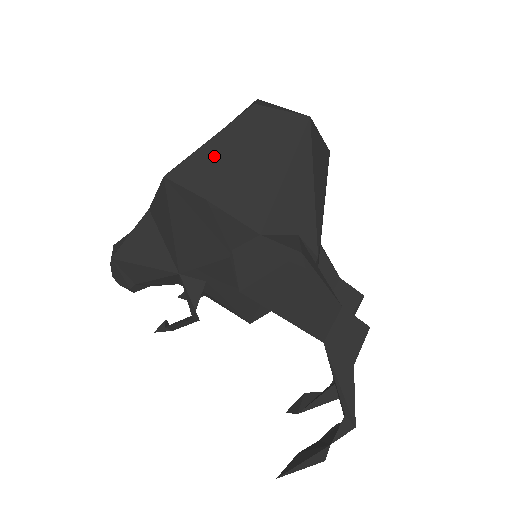
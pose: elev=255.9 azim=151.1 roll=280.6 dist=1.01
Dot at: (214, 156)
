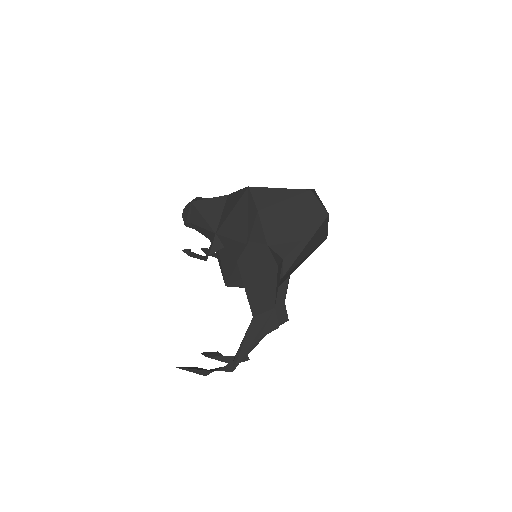
Dot at: (276, 196)
